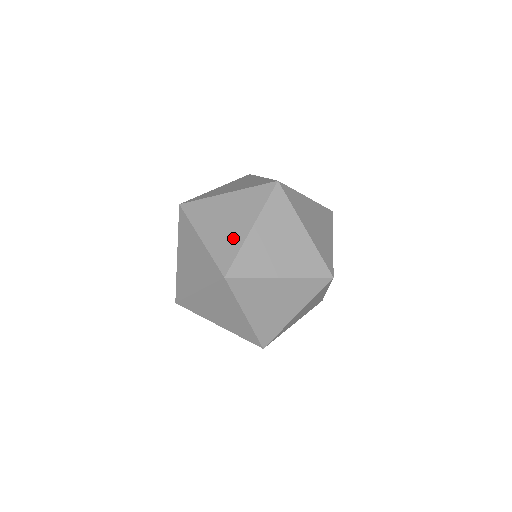
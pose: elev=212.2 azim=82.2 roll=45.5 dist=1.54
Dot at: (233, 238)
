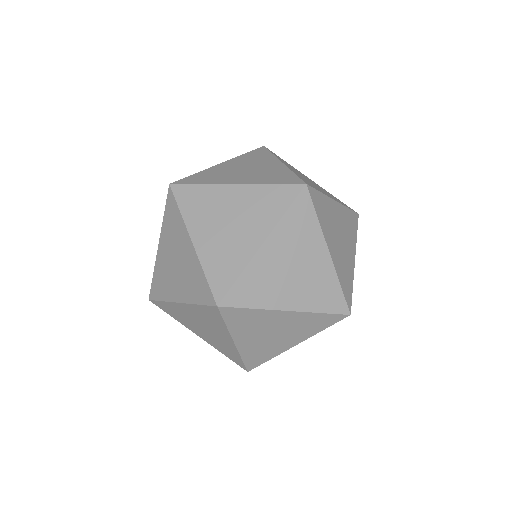
Dot at: occluded
